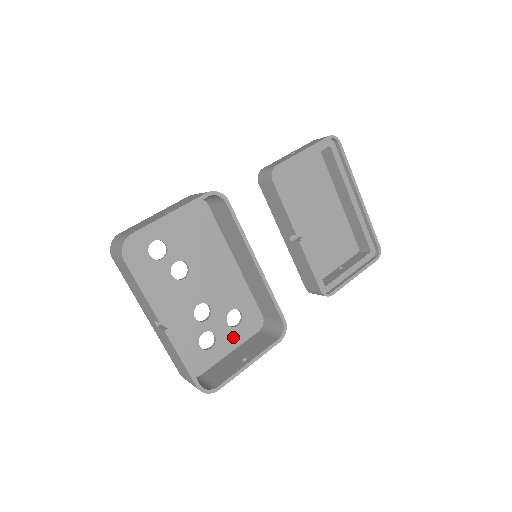
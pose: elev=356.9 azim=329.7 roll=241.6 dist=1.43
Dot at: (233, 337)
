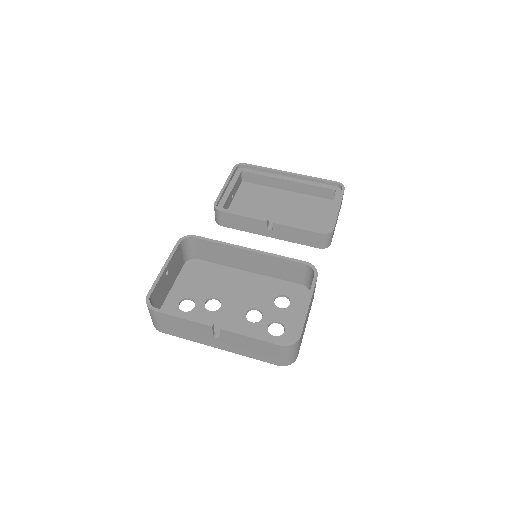
Dot at: (294, 313)
